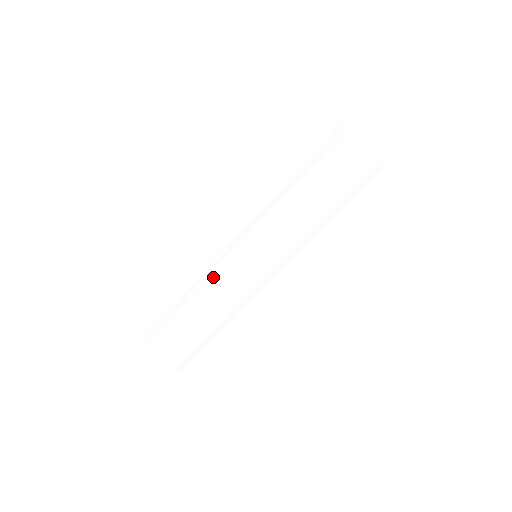
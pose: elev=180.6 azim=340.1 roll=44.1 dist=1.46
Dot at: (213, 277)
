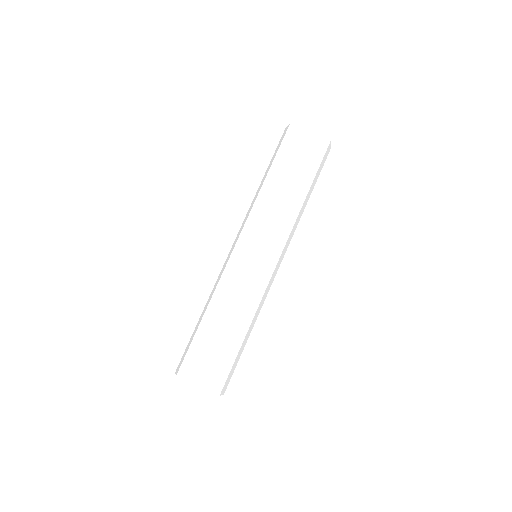
Dot at: (245, 290)
